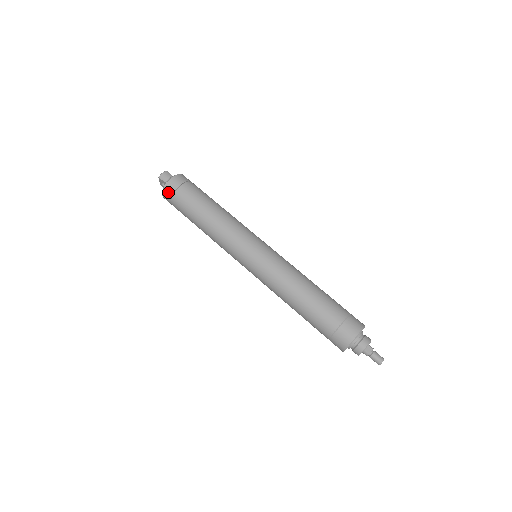
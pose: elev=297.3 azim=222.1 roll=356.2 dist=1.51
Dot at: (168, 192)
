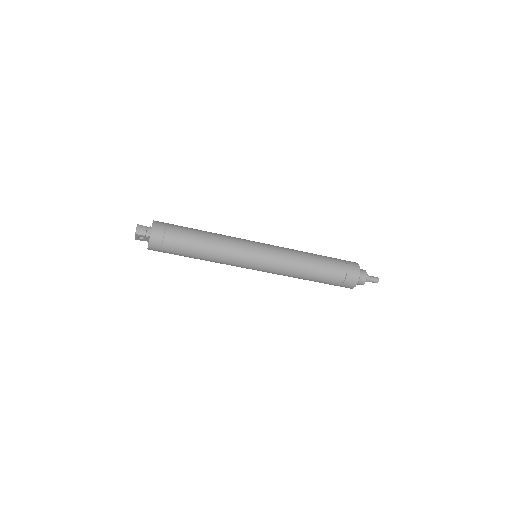
Dot at: (156, 243)
